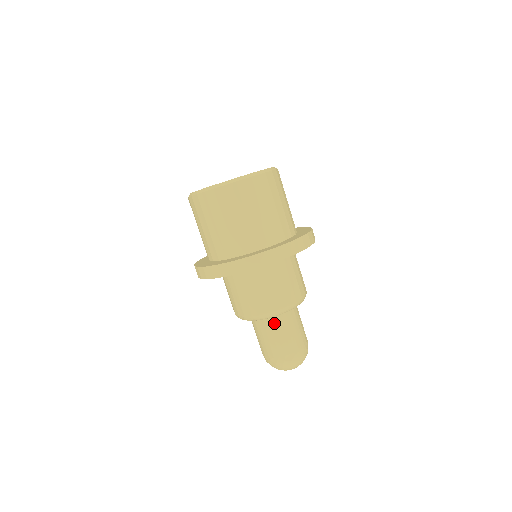
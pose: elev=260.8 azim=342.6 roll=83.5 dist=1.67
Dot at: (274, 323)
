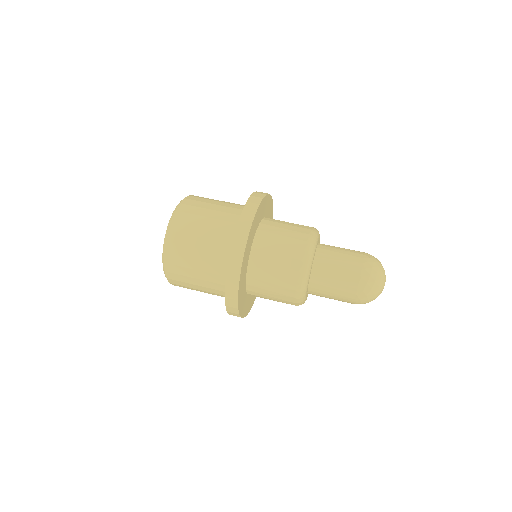
Dot at: (326, 247)
